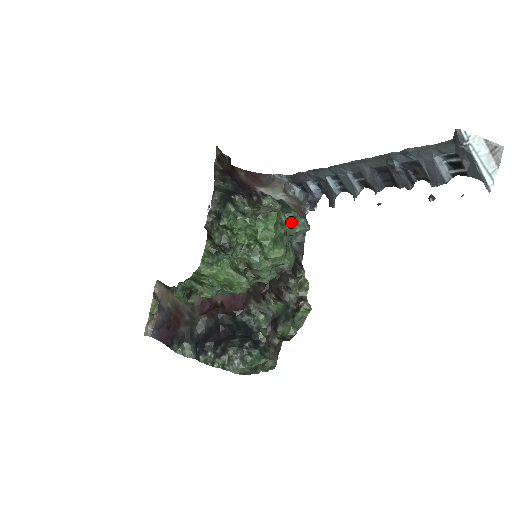
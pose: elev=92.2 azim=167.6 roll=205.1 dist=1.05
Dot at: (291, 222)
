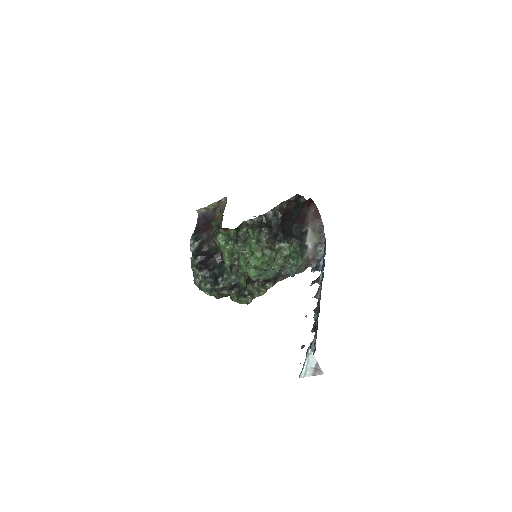
Dot at: (290, 263)
